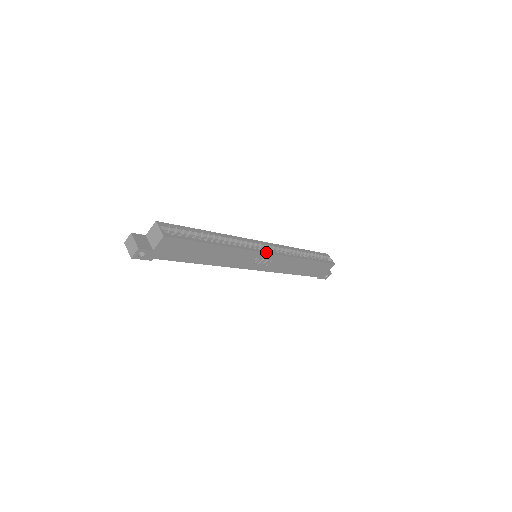
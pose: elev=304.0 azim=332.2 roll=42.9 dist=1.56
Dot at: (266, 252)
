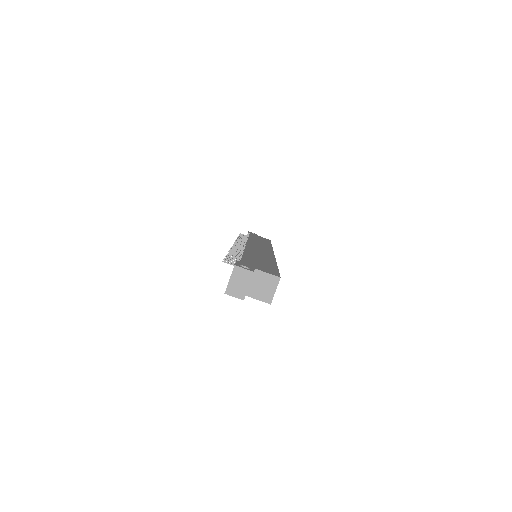
Dot at: occluded
